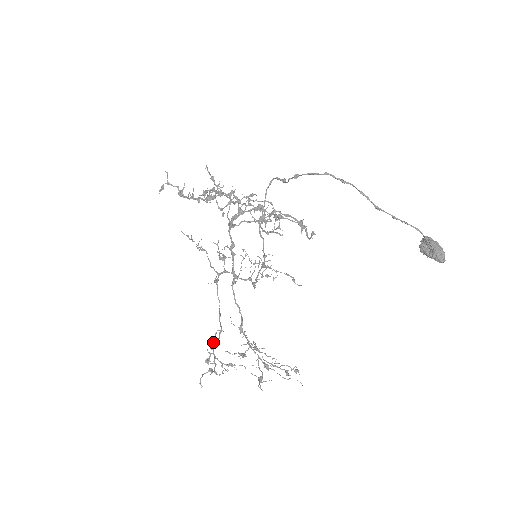
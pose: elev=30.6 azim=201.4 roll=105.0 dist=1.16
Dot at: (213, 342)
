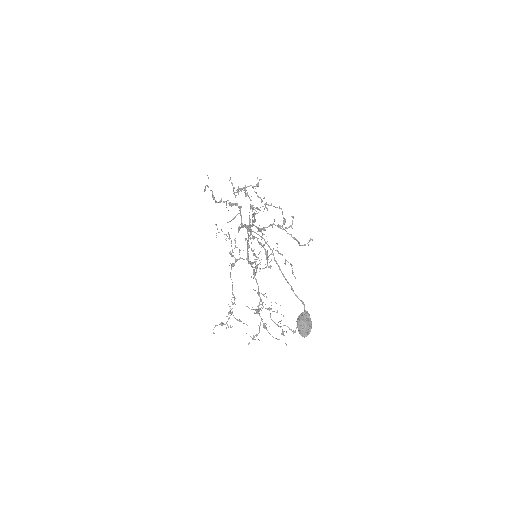
Dot at: (232, 302)
